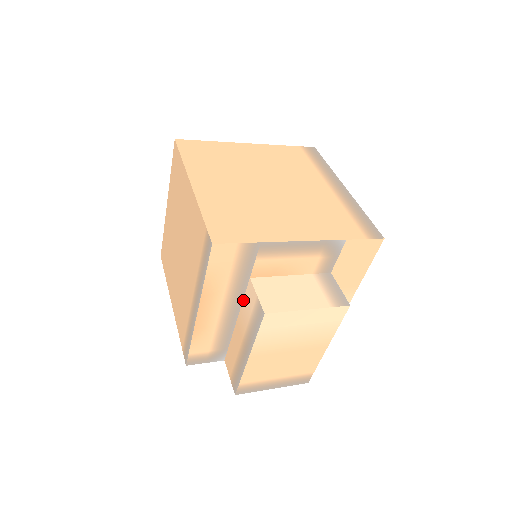
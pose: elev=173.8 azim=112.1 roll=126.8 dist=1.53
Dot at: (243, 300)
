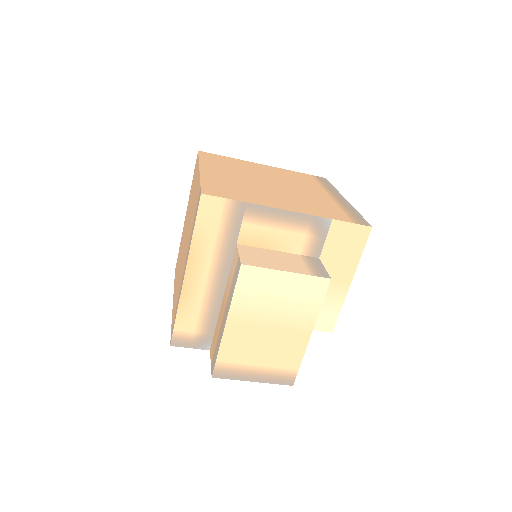
Dot at: (230, 271)
